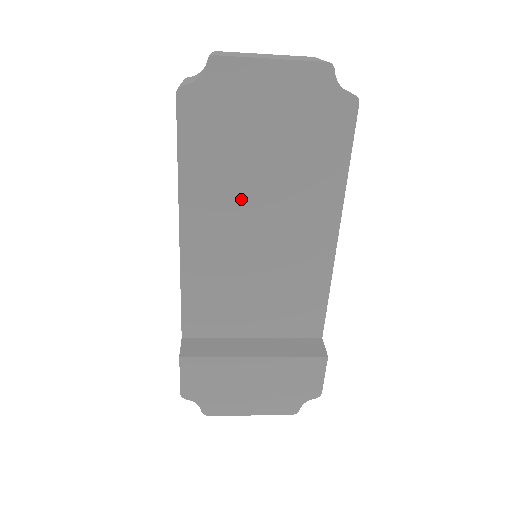
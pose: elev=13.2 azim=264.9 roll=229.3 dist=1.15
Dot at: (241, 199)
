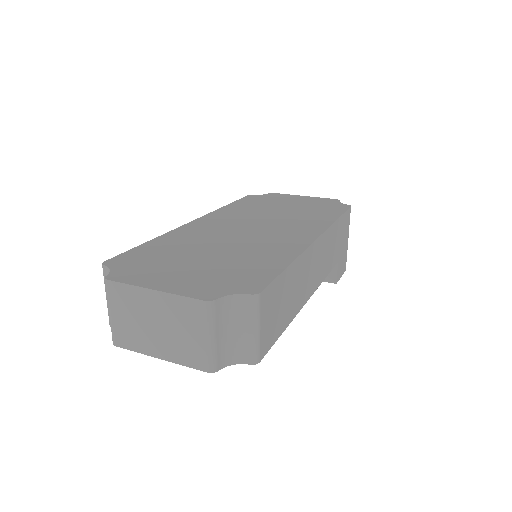
Dot at: occluded
